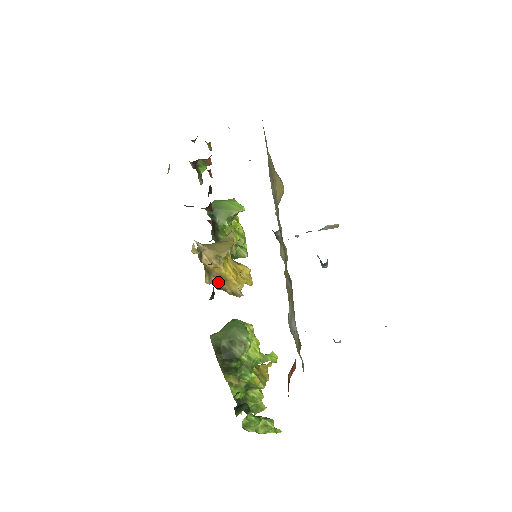
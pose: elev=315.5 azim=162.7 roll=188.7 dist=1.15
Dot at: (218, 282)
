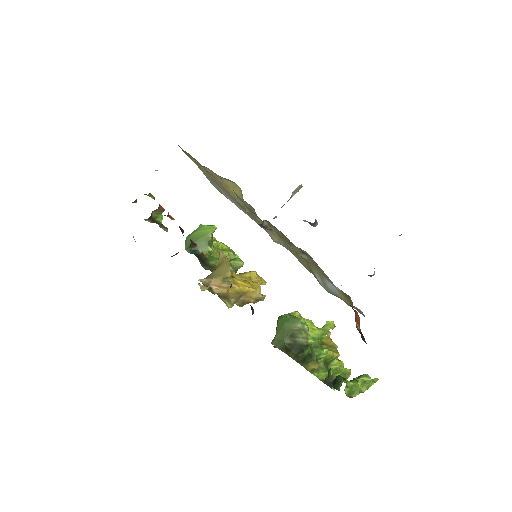
Dot at: (238, 300)
